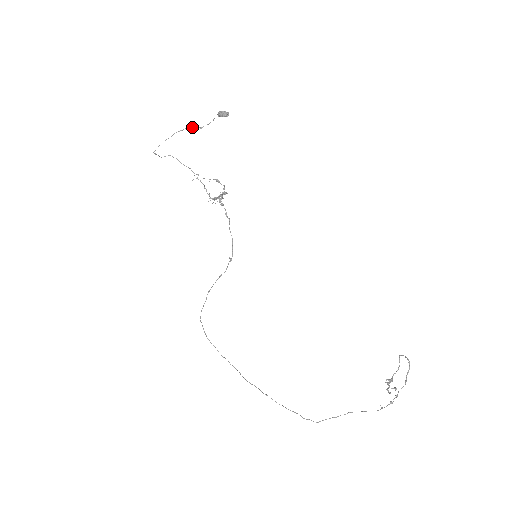
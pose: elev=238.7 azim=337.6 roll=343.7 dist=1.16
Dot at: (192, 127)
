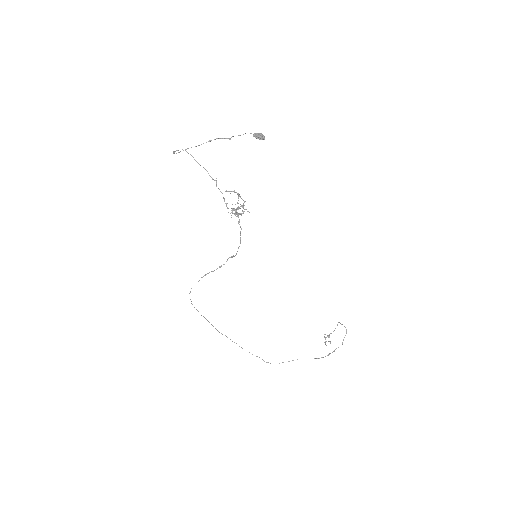
Dot at: (222, 138)
